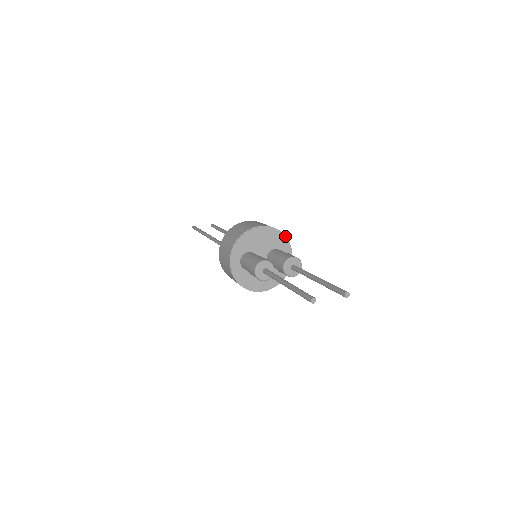
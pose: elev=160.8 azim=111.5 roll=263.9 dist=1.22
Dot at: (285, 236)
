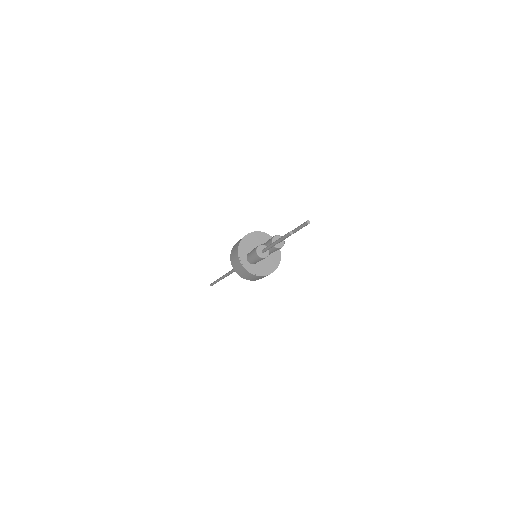
Dot at: (266, 233)
